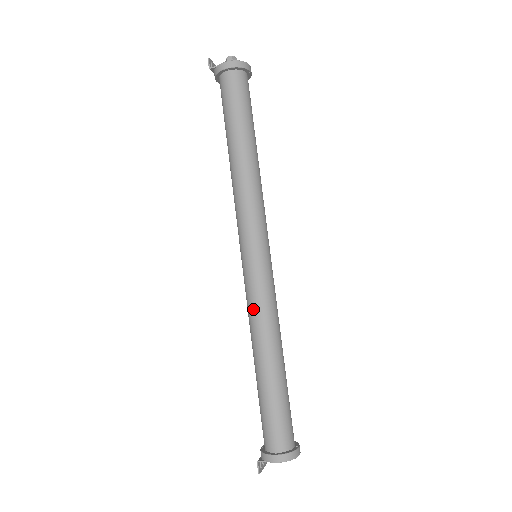
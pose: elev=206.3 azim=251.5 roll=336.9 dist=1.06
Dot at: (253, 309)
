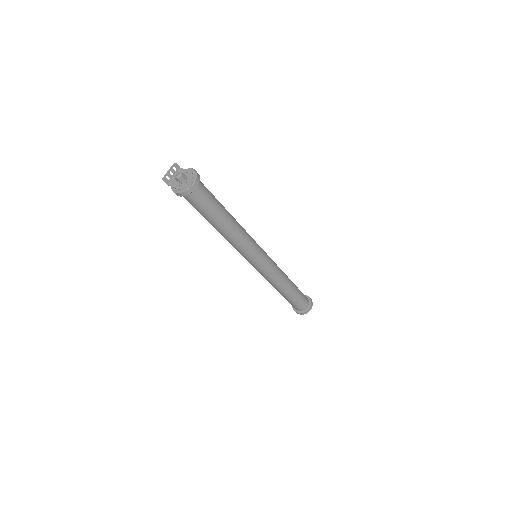
Dot at: occluded
